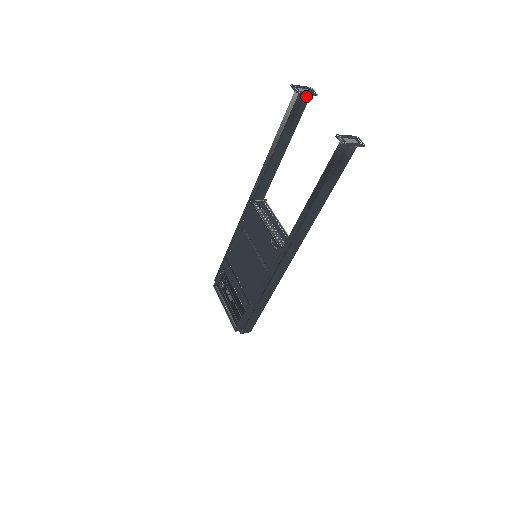
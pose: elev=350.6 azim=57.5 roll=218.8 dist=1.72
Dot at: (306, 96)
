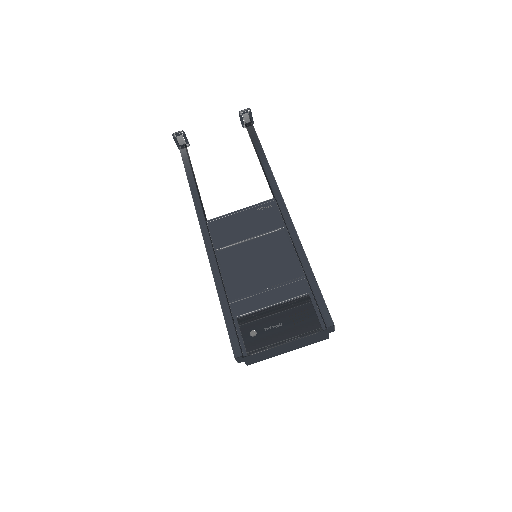
Dot at: (185, 143)
